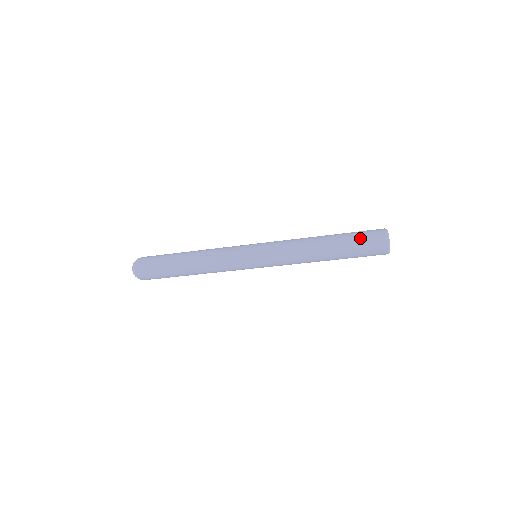
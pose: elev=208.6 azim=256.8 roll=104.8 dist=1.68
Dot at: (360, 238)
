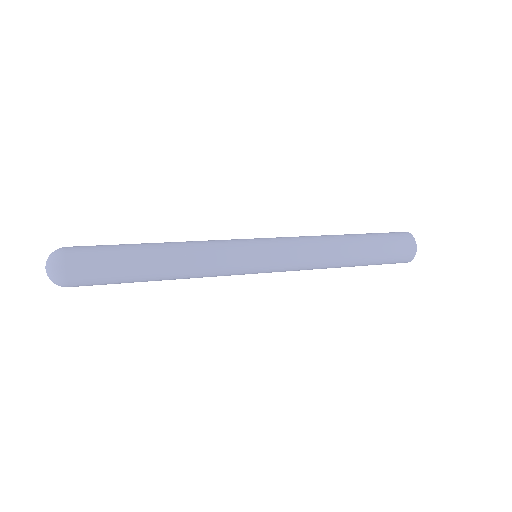
Dot at: (390, 253)
